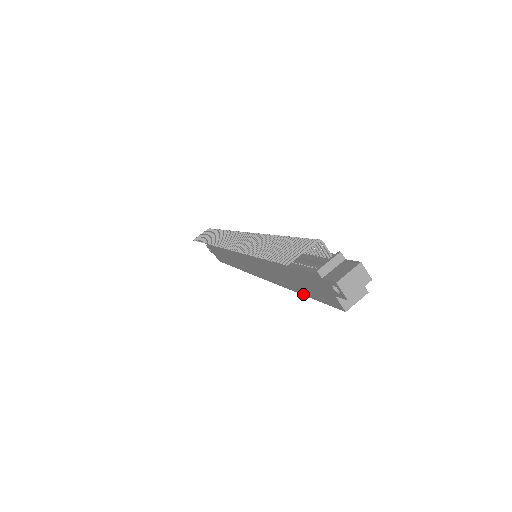
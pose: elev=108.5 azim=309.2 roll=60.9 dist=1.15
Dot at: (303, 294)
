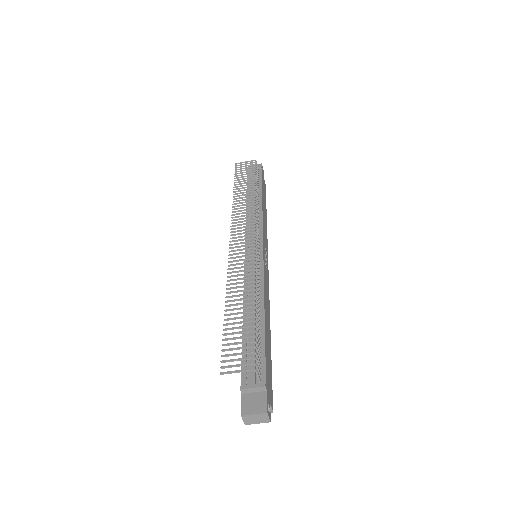
Dot at: occluded
